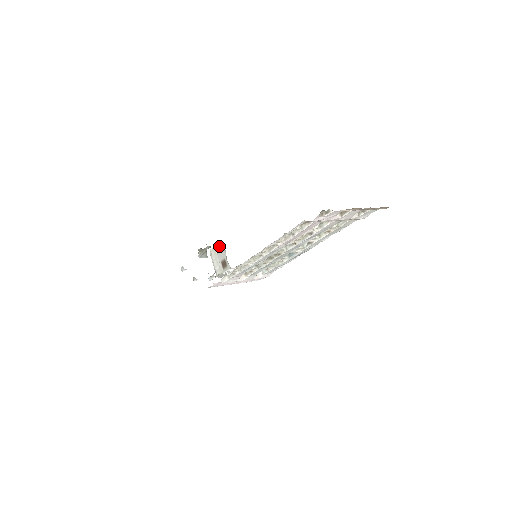
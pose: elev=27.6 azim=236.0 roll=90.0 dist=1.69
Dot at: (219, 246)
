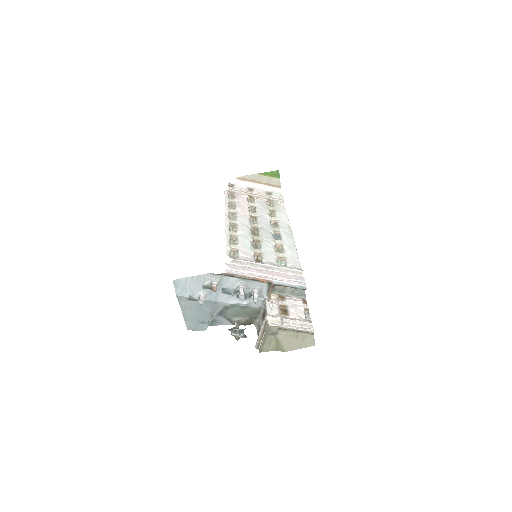
Dot at: (258, 335)
